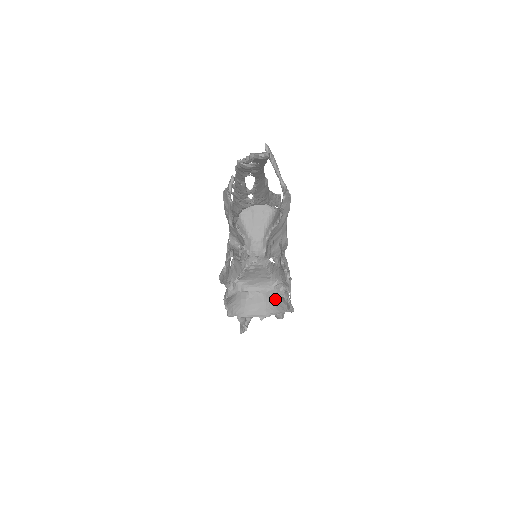
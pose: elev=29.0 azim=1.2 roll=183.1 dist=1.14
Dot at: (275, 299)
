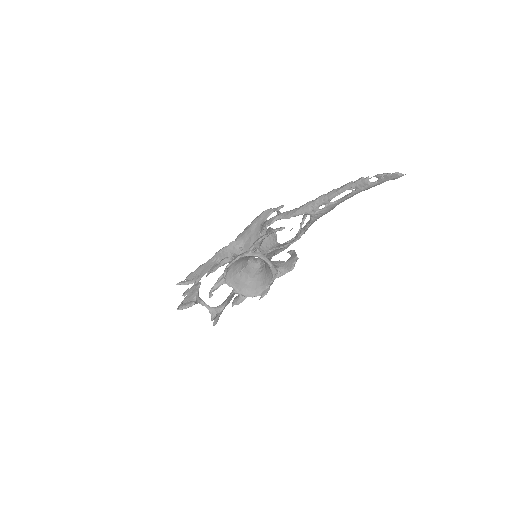
Dot at: (255, 285)
